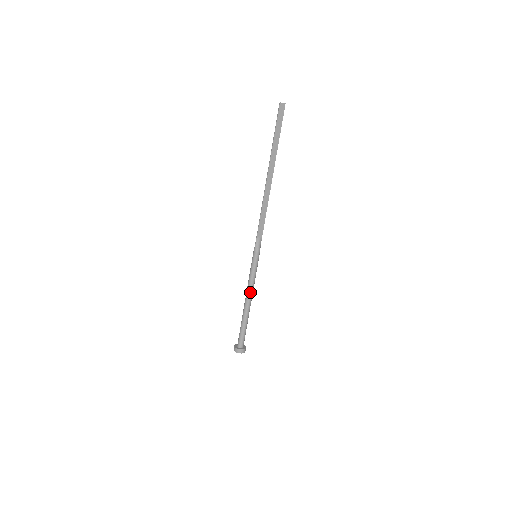
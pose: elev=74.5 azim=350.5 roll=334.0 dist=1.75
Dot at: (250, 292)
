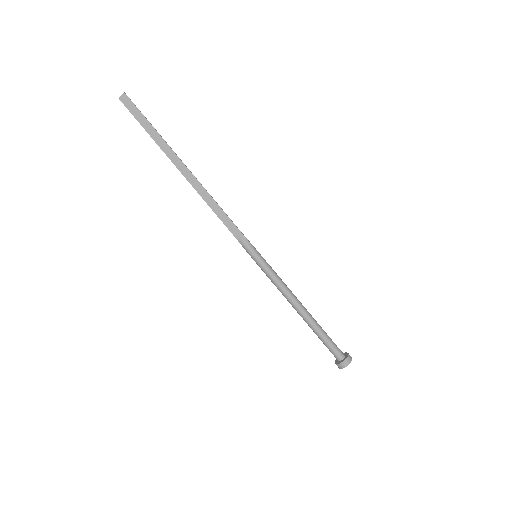
Dot at: (287, 297)
